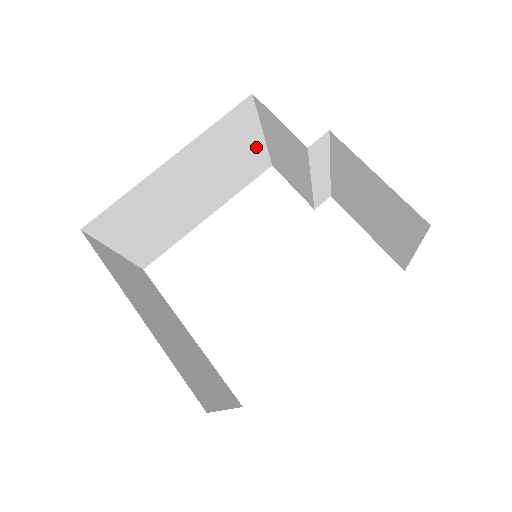
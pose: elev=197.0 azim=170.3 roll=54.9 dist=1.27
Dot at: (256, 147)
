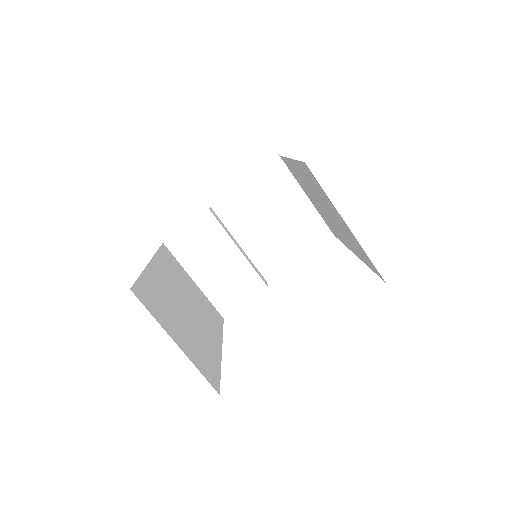
Dot at: (198, 291)
